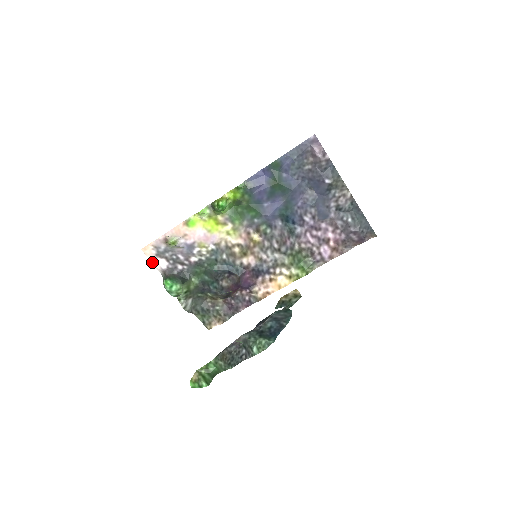
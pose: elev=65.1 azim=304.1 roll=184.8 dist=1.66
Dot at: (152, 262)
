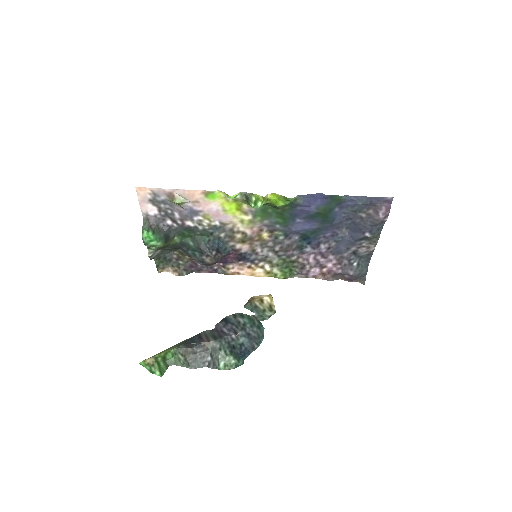
Dot at: (140, 203)
